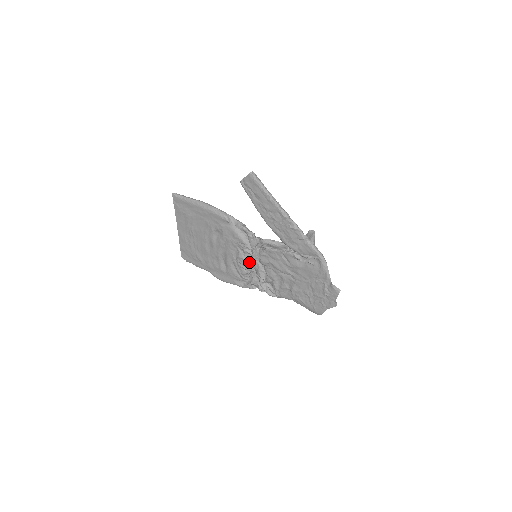
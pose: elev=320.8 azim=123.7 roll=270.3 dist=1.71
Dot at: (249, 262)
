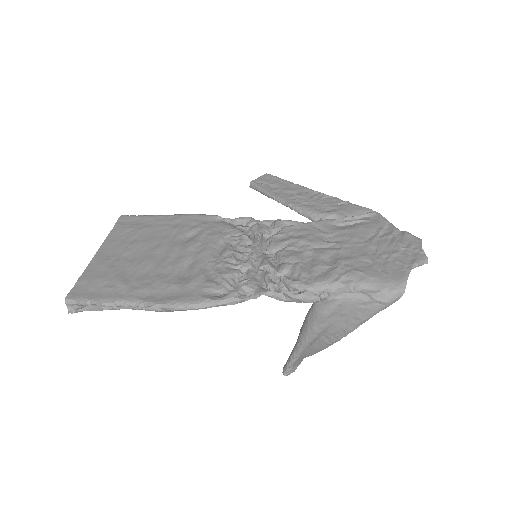
Dot at: (245, 256)
